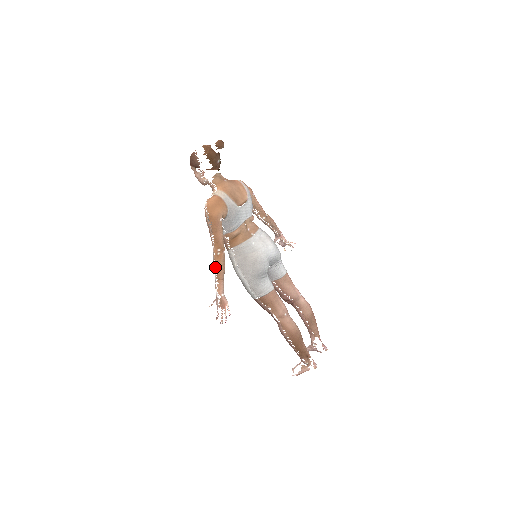
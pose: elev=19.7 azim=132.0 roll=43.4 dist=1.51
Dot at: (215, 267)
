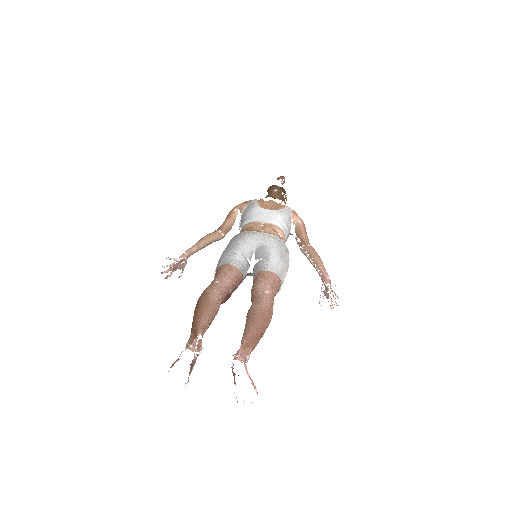
Dot at: occluded
